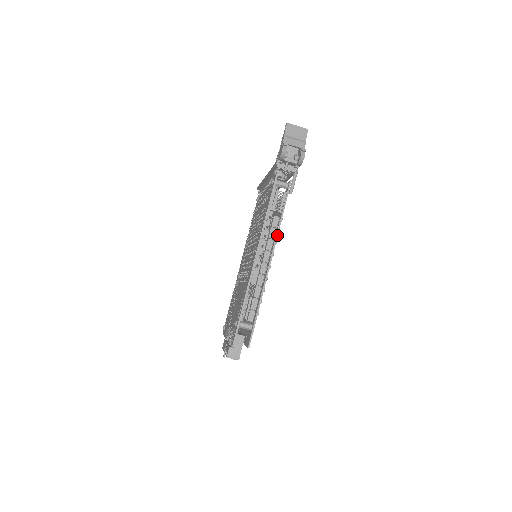
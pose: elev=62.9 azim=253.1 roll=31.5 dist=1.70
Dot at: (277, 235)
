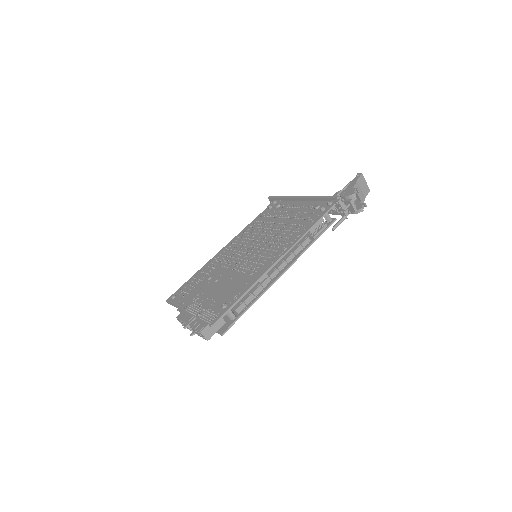
Dot at: (301, 254)
